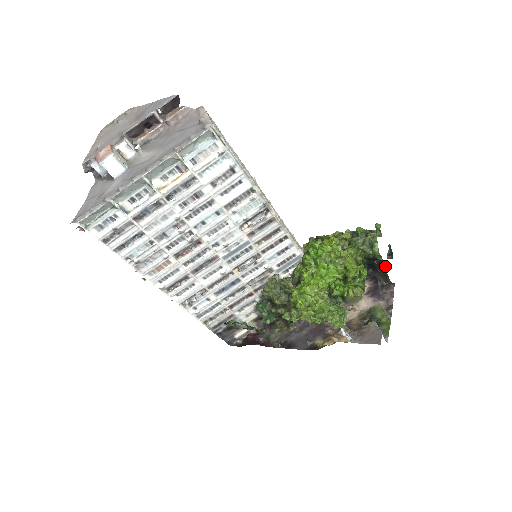
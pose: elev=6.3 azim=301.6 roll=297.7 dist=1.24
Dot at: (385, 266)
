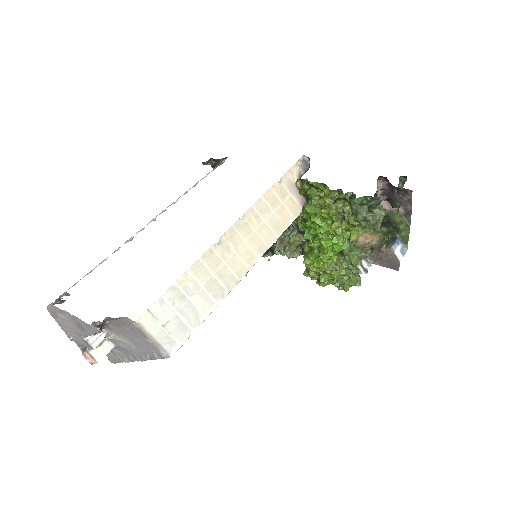
Dot at: (397, 206)
